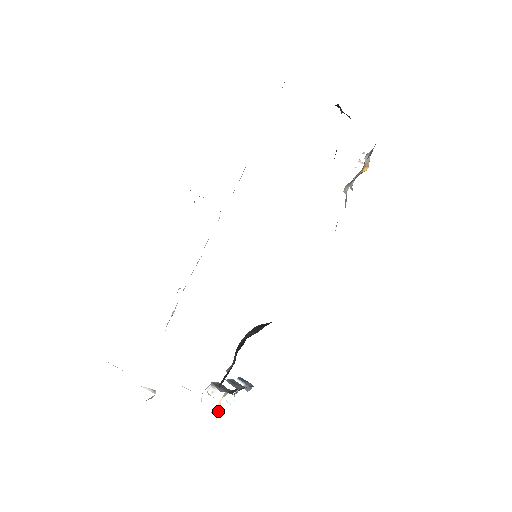
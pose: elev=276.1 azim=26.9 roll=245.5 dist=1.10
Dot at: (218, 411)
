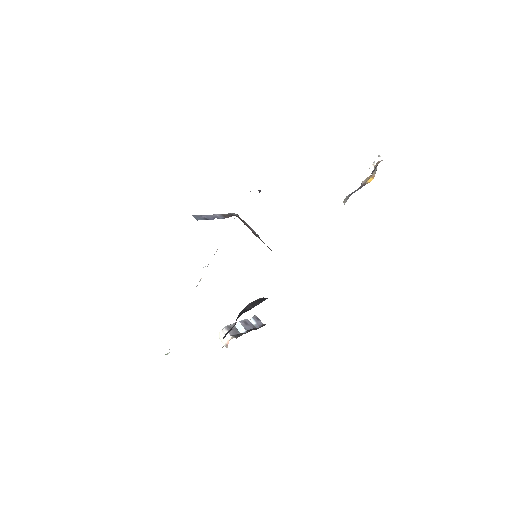
Dot at: (227, 346)
